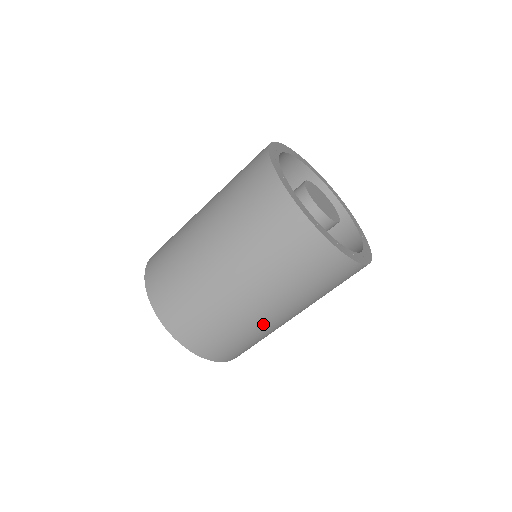
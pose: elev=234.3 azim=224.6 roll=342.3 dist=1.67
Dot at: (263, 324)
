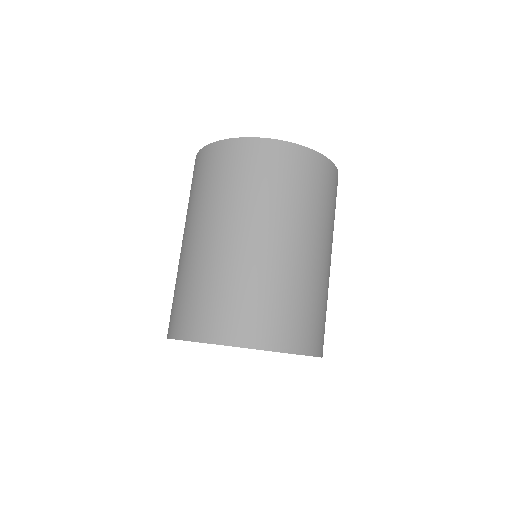
Dot at: (257, 258)
